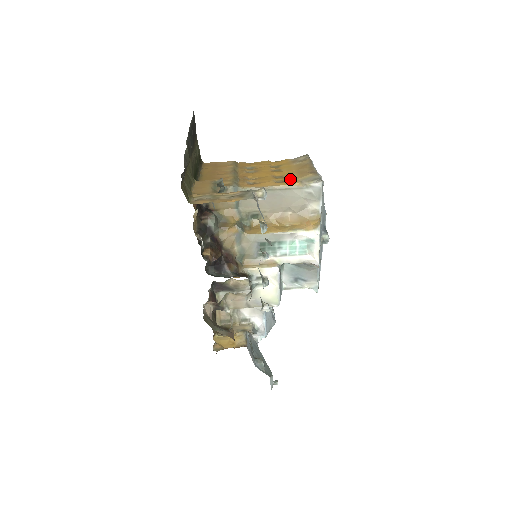
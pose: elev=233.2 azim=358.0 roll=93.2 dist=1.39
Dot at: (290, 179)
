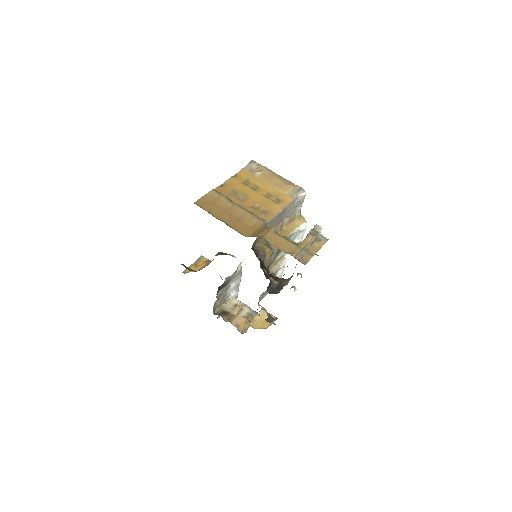
Dot at: (280, 195)
